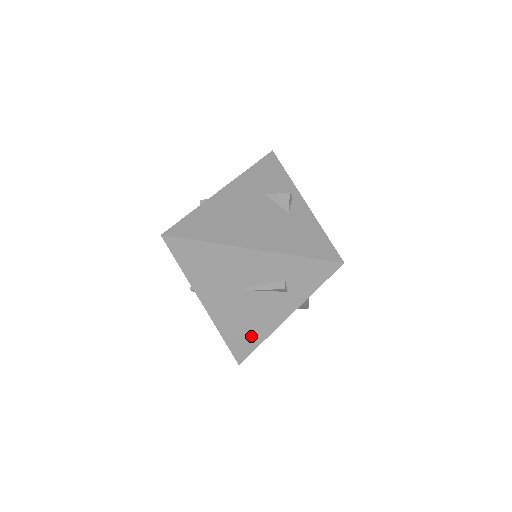
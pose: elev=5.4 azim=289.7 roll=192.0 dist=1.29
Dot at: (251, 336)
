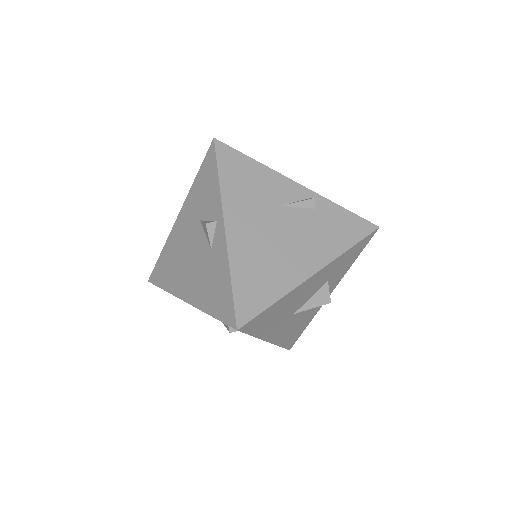
Dot at: occluded
